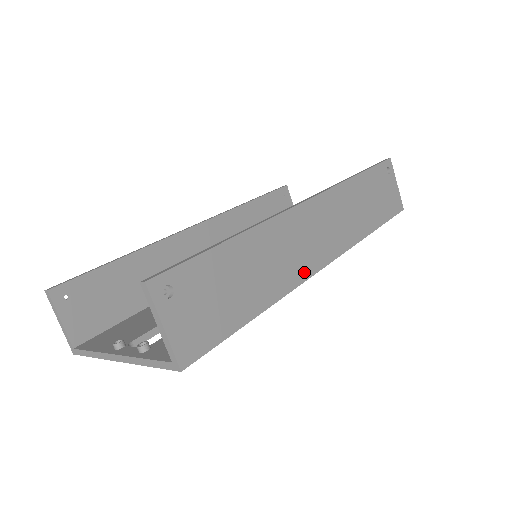
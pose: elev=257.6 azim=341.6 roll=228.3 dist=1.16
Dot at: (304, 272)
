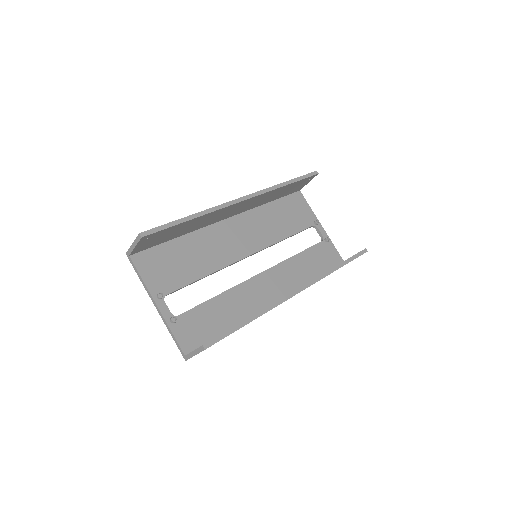
Dot at: occluded
